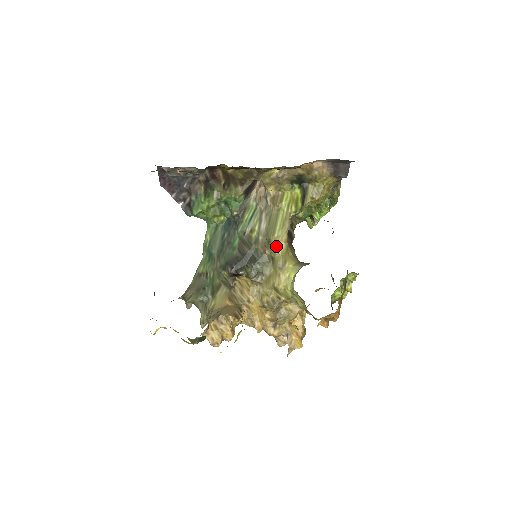
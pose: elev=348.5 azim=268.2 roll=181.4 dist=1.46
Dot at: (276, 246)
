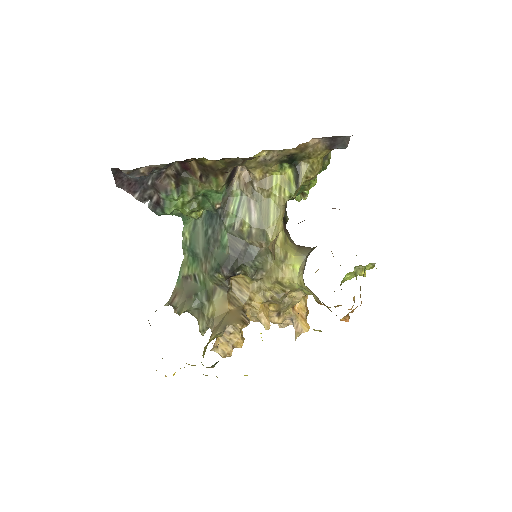
Dot at: (273, 238)
